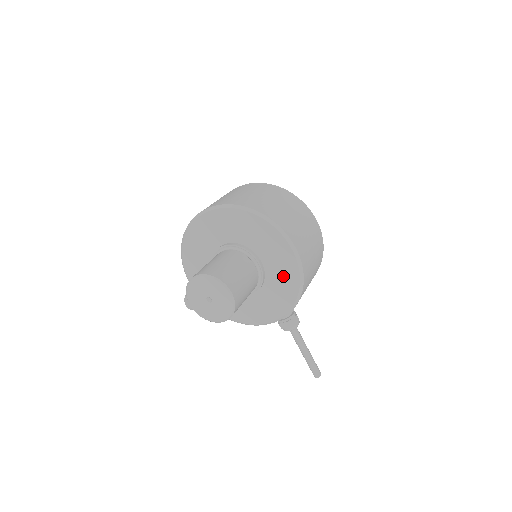
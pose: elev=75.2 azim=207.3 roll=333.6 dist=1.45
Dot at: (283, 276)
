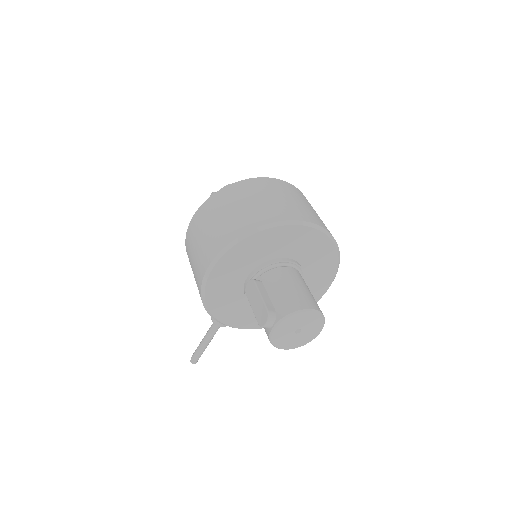
Dot at: occluded
